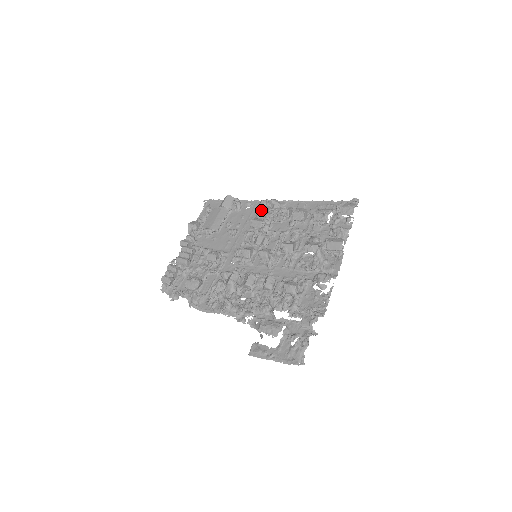
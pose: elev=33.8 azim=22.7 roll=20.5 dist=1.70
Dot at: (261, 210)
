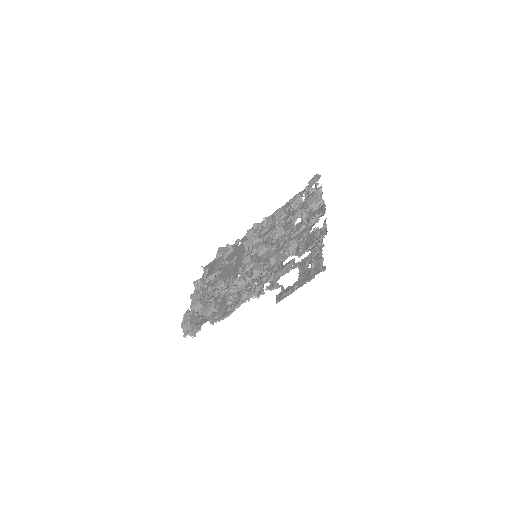
Dot at: (248, 234)
